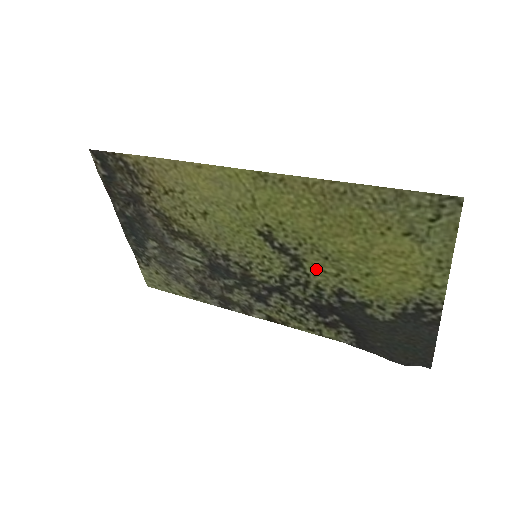
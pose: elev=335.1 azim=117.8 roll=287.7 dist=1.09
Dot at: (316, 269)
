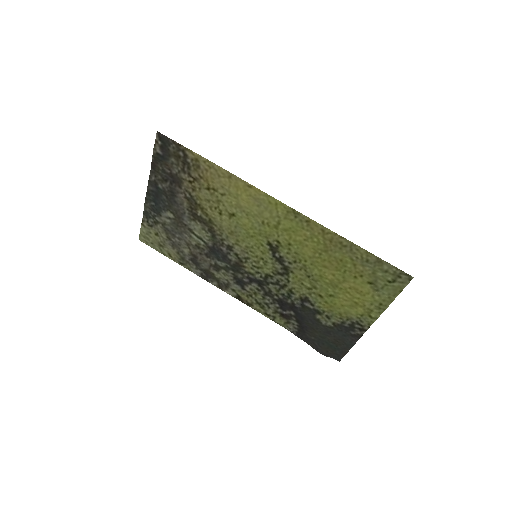
Dot at: (297, 280)
